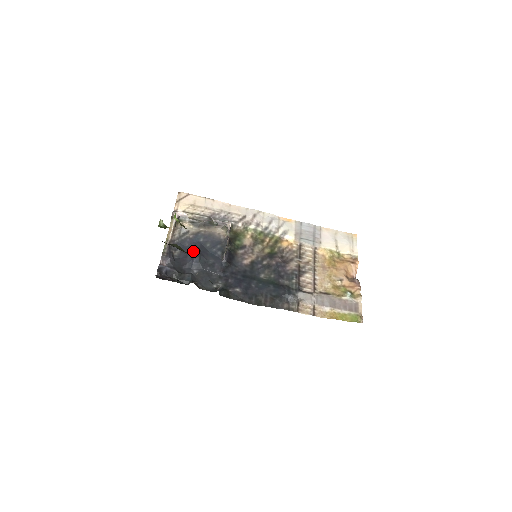
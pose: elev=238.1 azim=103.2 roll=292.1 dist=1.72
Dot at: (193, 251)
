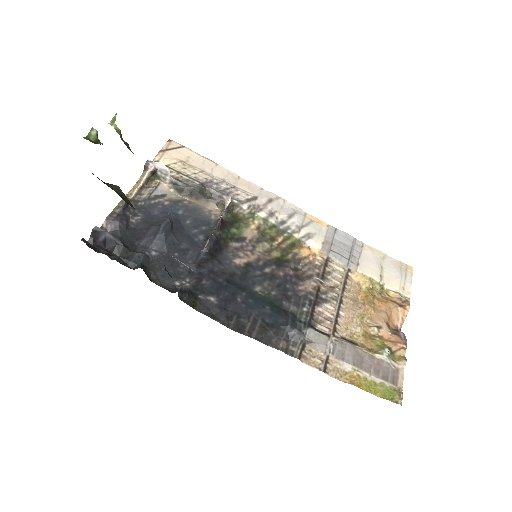
Dot at: occluded
